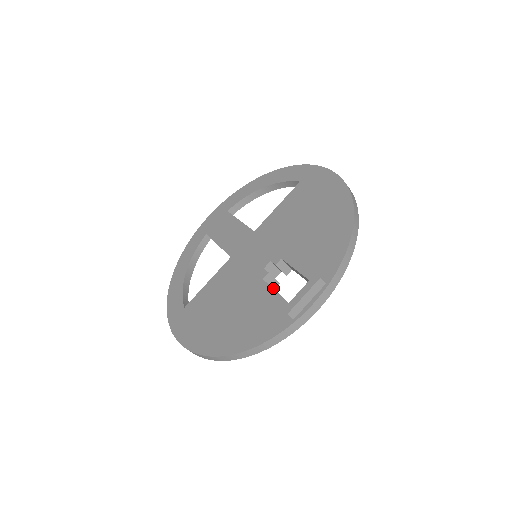
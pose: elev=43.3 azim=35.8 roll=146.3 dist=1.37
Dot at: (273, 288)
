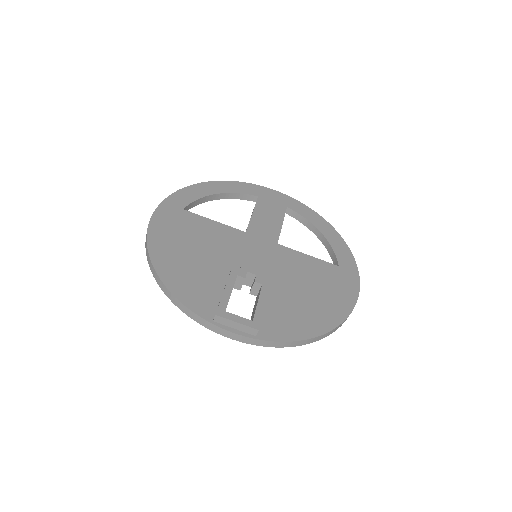
Dot at: occluded
